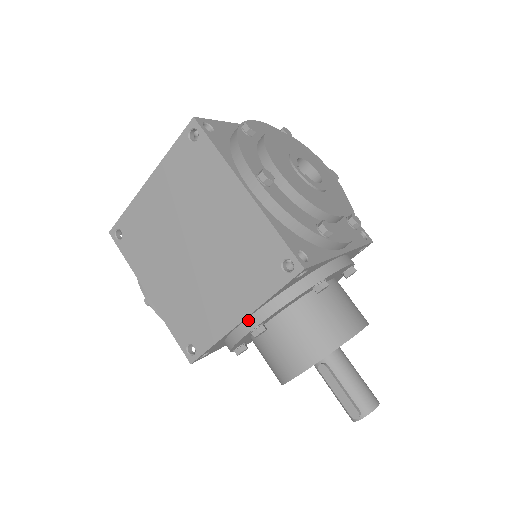
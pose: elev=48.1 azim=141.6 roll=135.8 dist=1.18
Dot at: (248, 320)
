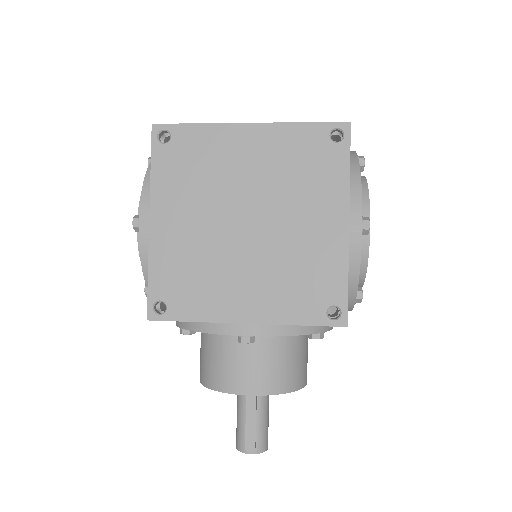
Dot at: (250, 325)
